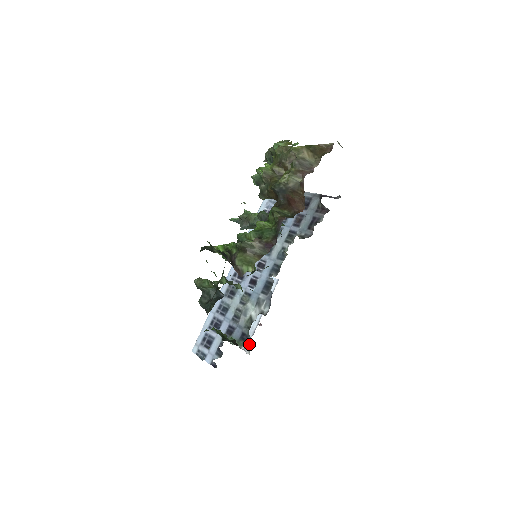
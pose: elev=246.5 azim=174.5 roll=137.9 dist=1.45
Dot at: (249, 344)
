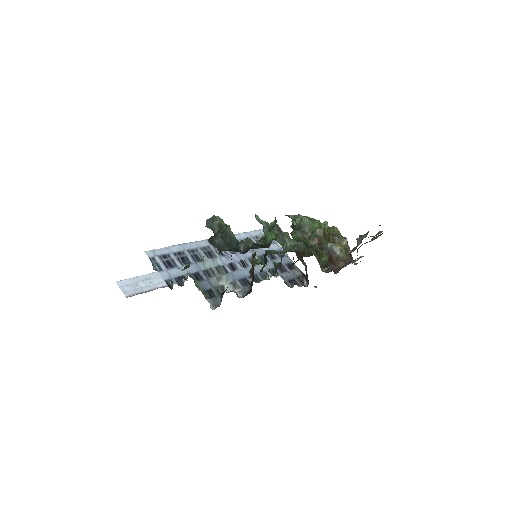
Dot at: (215, 303)
